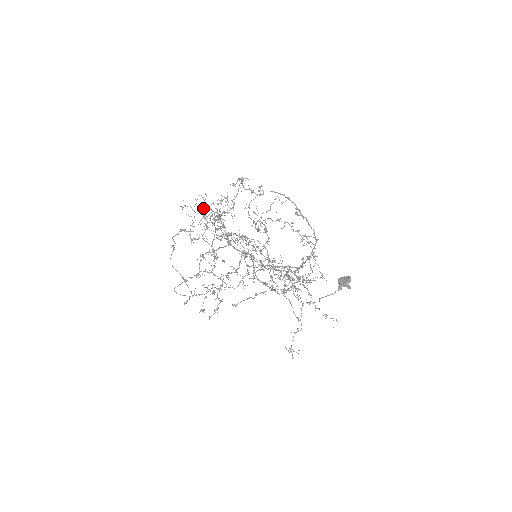
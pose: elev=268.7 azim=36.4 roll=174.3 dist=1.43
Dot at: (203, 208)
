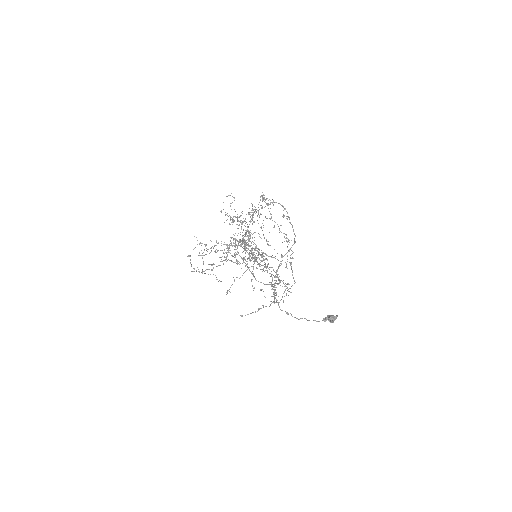
Dot at: occluded
